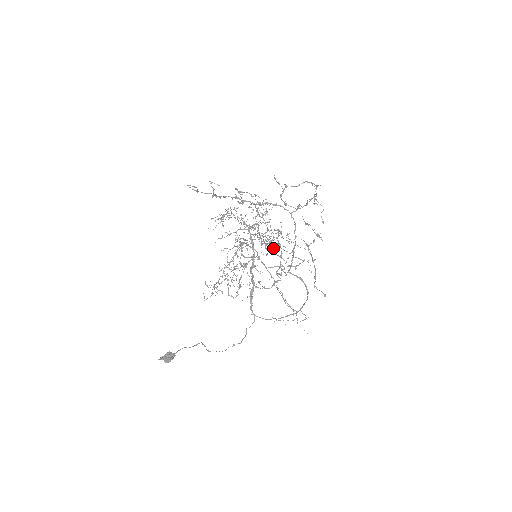
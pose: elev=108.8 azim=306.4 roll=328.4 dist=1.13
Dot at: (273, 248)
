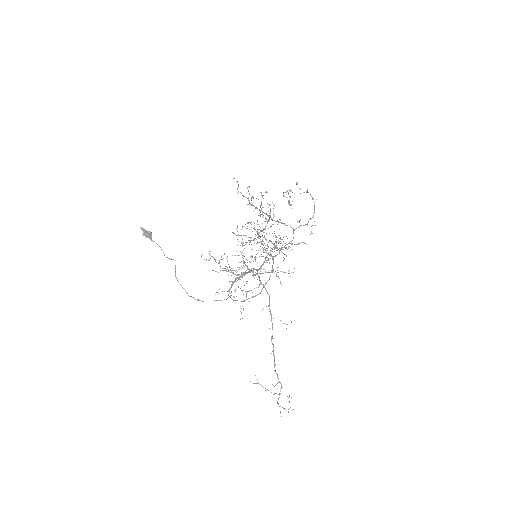
Dot at: occluded
